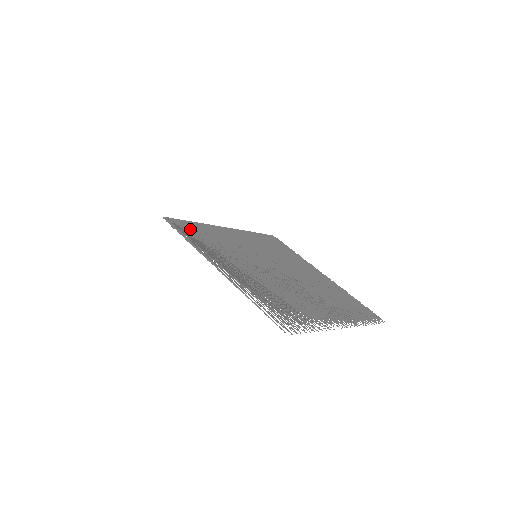
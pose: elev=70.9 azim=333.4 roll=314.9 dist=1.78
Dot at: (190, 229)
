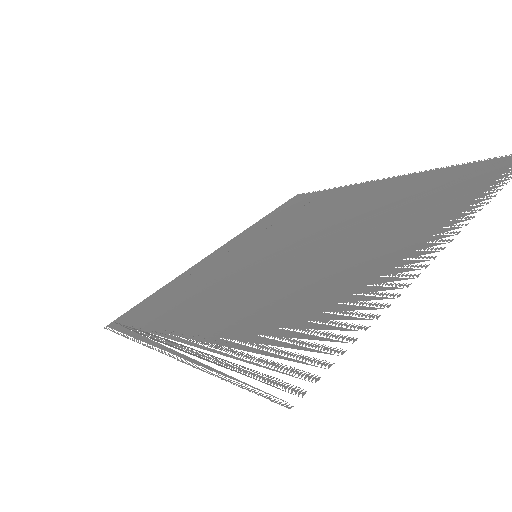
Dot at: occluded
